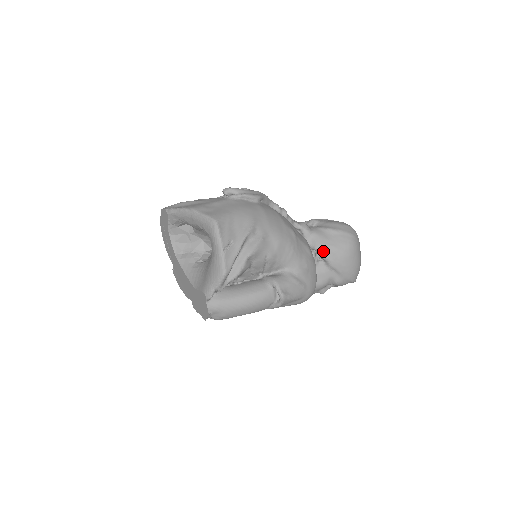
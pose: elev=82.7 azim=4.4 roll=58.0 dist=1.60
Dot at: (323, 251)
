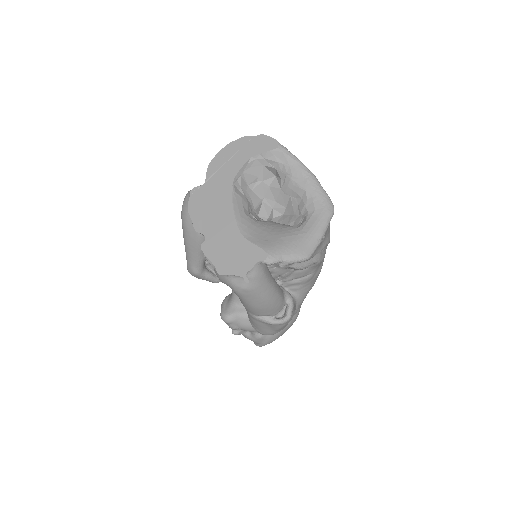
Dot at: occluded
